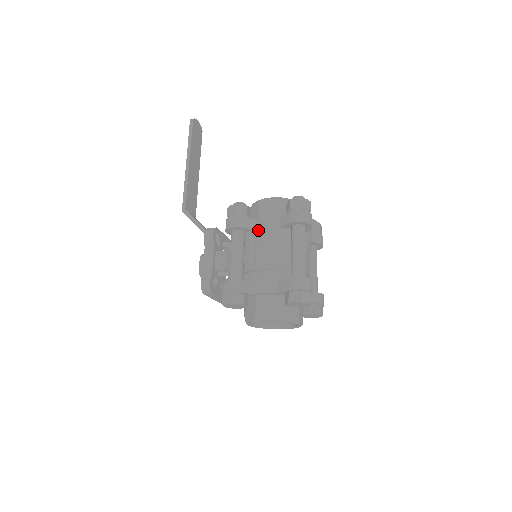
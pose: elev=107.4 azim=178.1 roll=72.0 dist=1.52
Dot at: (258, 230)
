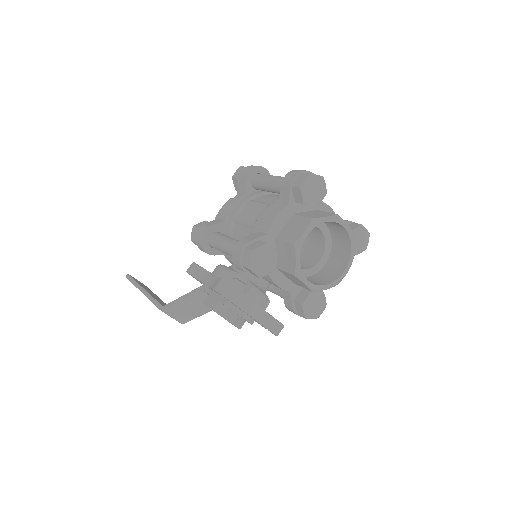
Dot at: (229, 216)
